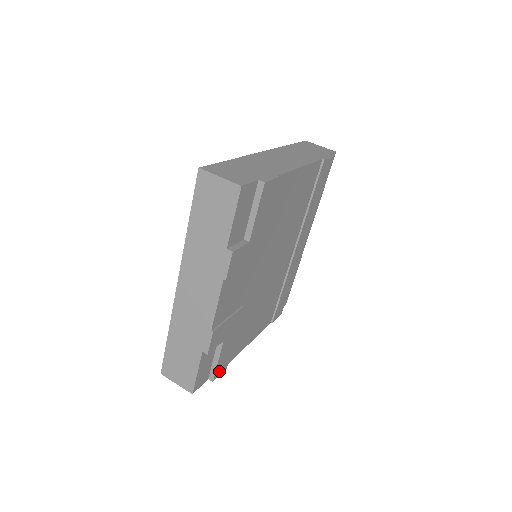
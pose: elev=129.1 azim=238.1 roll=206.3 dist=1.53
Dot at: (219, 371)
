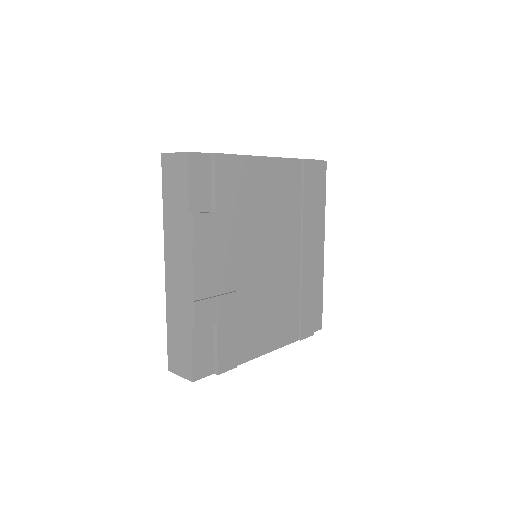
Dot at: (224, 365)
